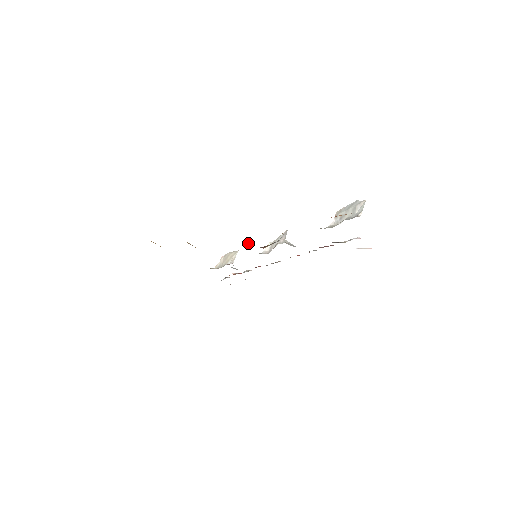
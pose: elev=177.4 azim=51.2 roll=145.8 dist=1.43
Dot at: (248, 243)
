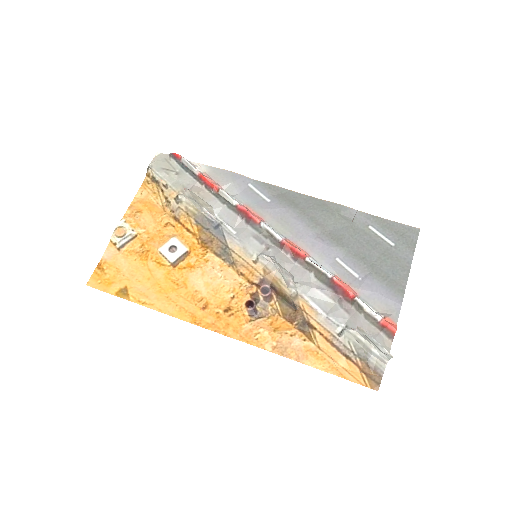
Dot at: (257, 291)
